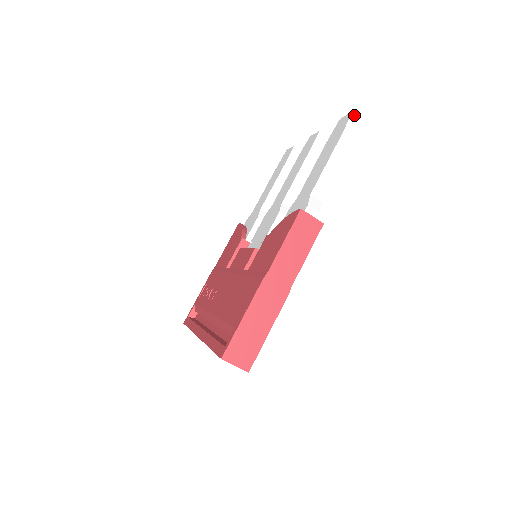
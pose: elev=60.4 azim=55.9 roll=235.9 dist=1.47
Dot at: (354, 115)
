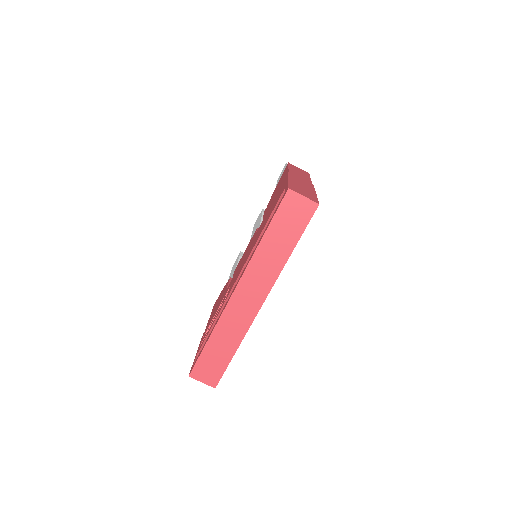
Dot at: occluded
